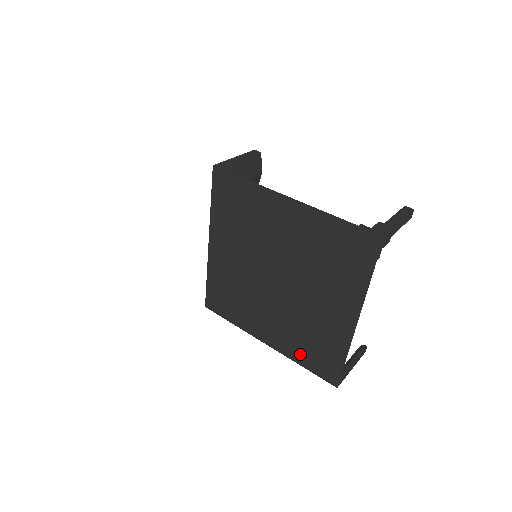
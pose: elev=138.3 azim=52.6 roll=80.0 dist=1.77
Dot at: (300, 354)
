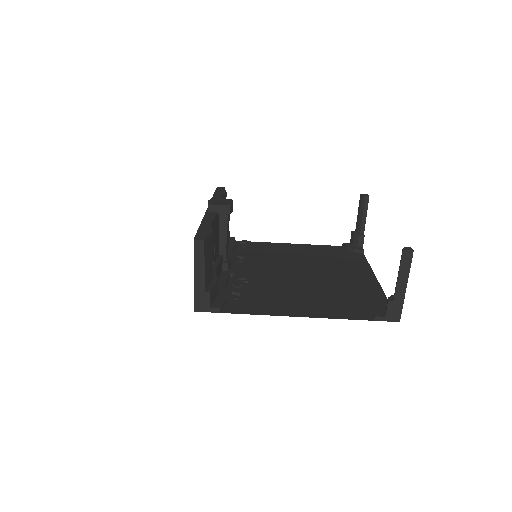
Dot at: (324, 250)
